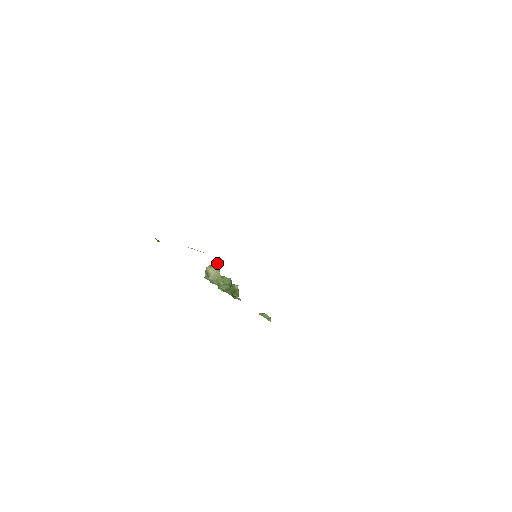
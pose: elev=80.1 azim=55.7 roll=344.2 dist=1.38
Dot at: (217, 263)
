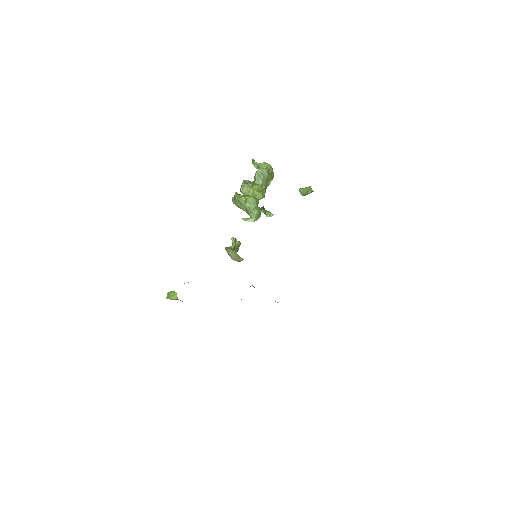
Dot at: (231, 239)
